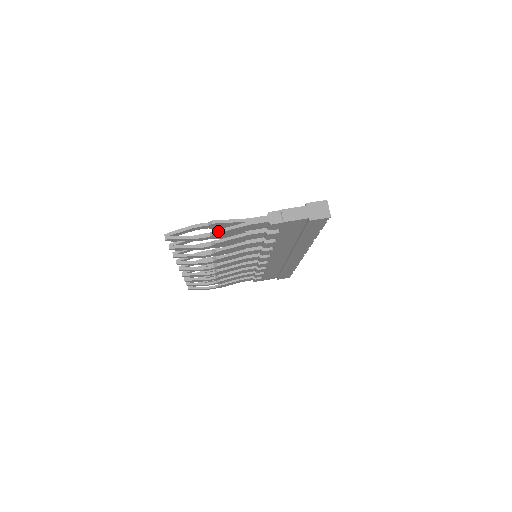
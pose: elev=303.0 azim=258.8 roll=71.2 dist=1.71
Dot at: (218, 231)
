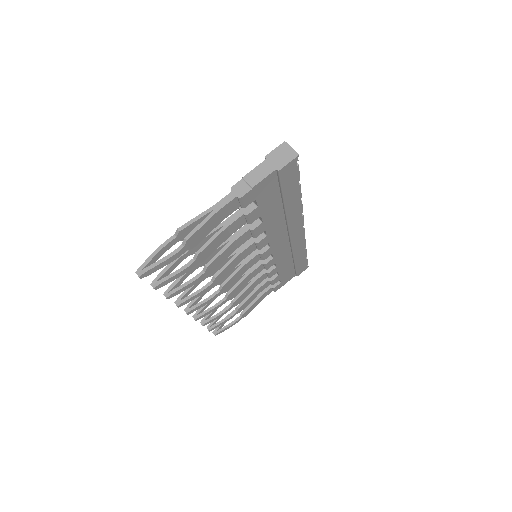
Dot at: (189, 236)
